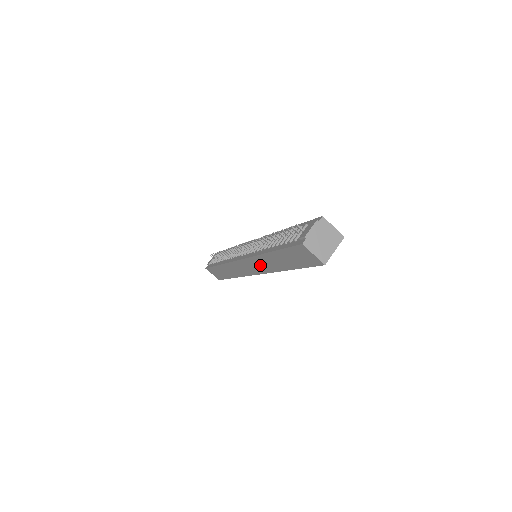
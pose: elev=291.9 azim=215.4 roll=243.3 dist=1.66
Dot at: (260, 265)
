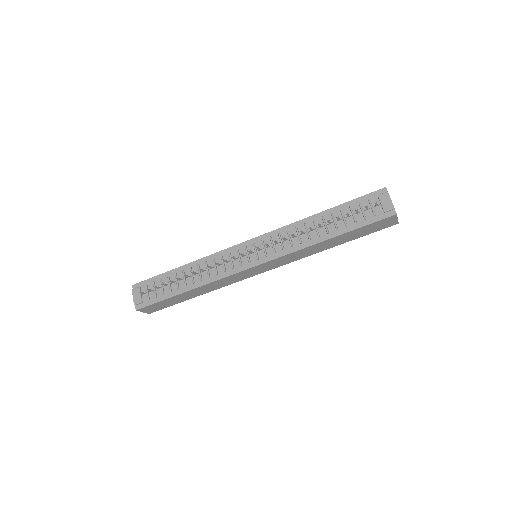
Dot at: (288, 259)
